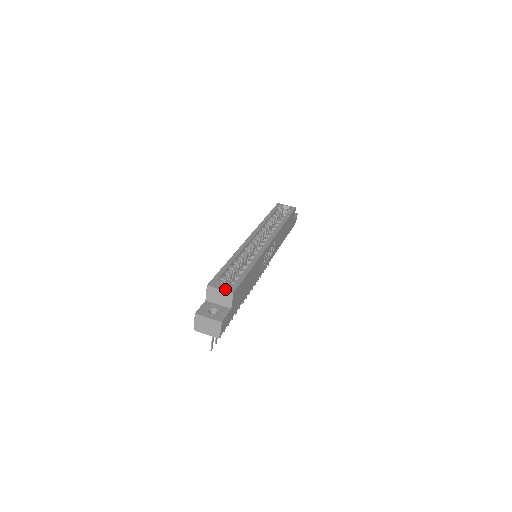
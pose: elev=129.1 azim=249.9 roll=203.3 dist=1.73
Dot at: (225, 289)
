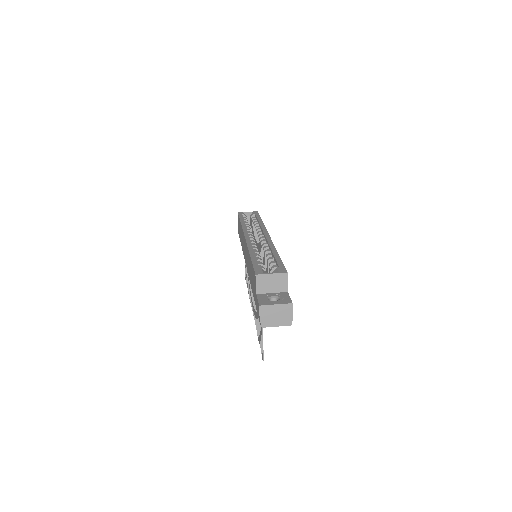
Dot at: occluded
